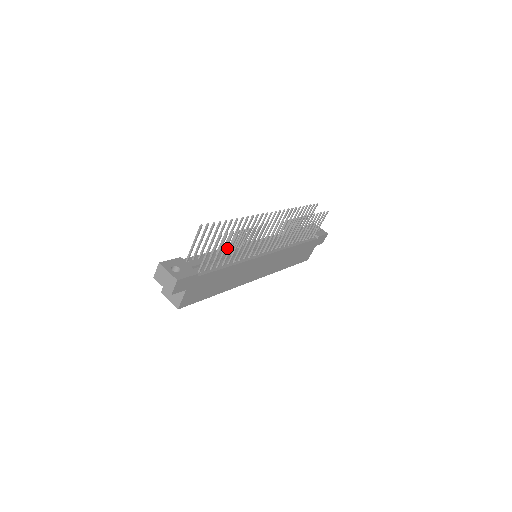
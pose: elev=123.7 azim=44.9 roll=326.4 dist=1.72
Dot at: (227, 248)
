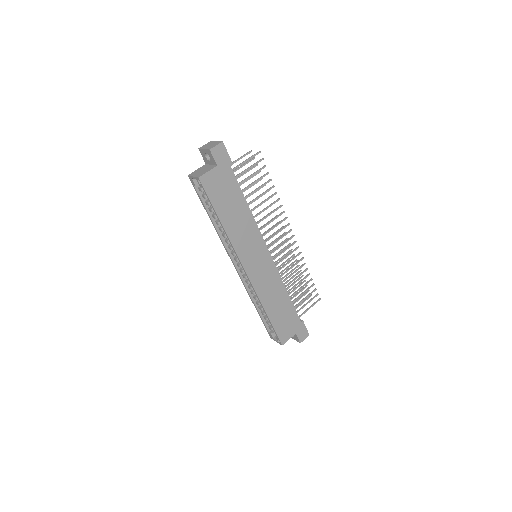
Dot at: occluded
